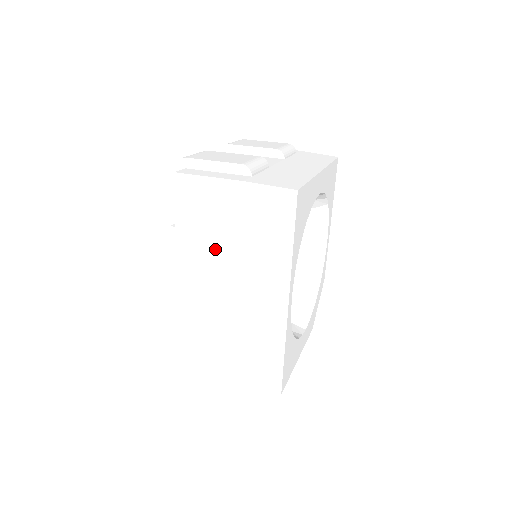
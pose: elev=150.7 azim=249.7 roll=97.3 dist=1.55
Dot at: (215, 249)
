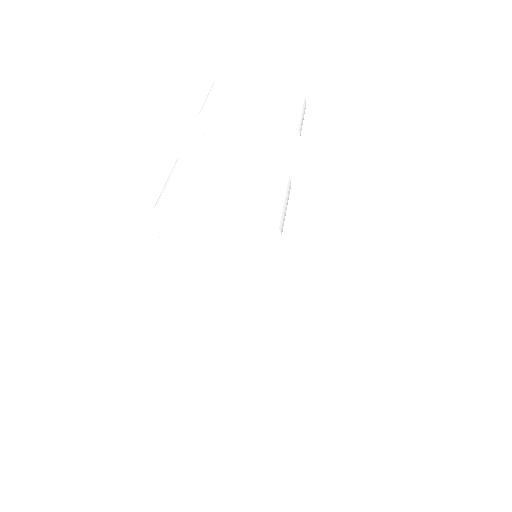
Dot at: (226, 319)
